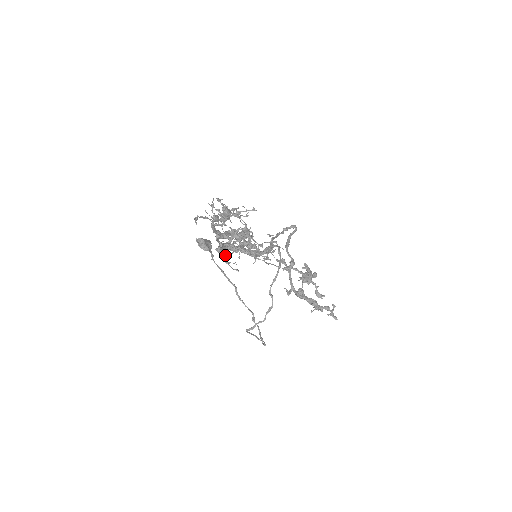
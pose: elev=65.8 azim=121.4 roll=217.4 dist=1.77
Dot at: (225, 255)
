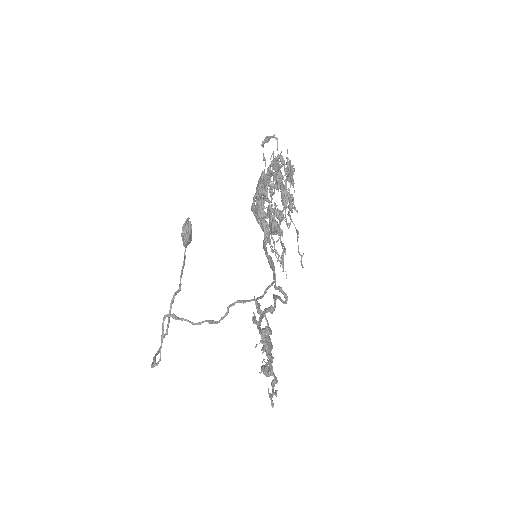
Dot at: (265, 186)
